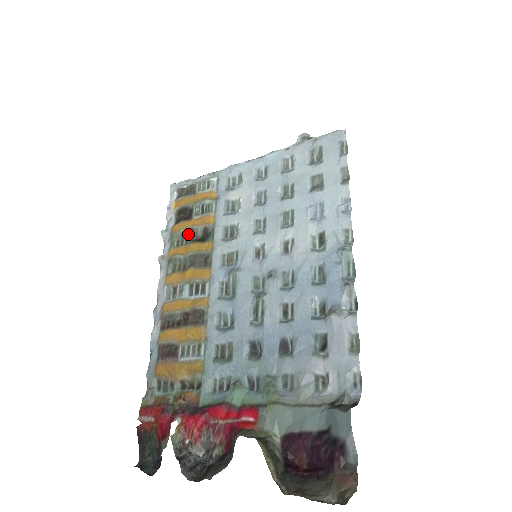
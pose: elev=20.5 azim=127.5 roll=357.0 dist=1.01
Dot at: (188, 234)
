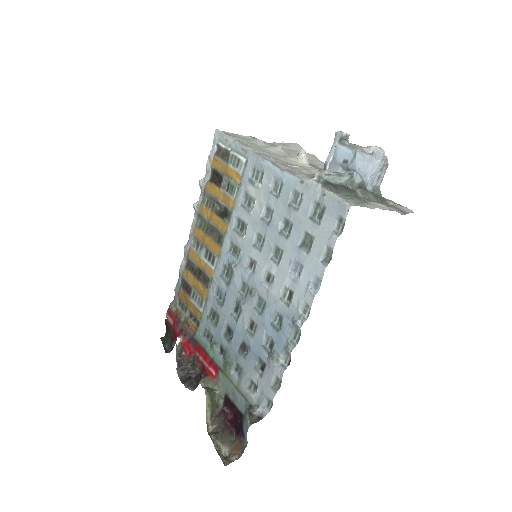
Dot at: (214, 202)
